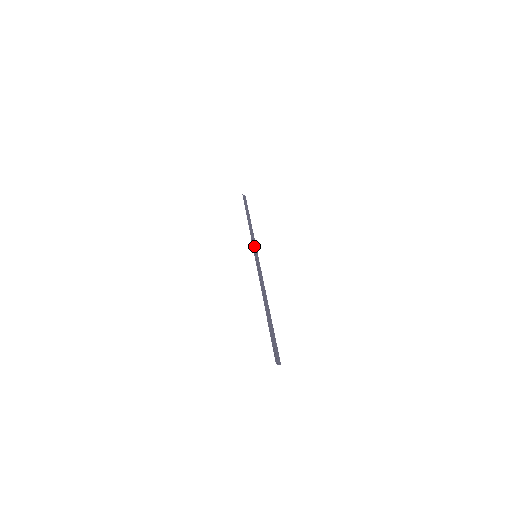
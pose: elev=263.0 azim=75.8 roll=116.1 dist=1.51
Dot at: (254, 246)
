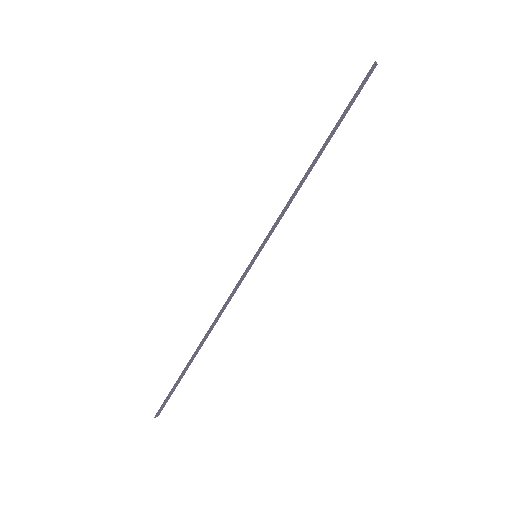
Dot at: (271, 233)
